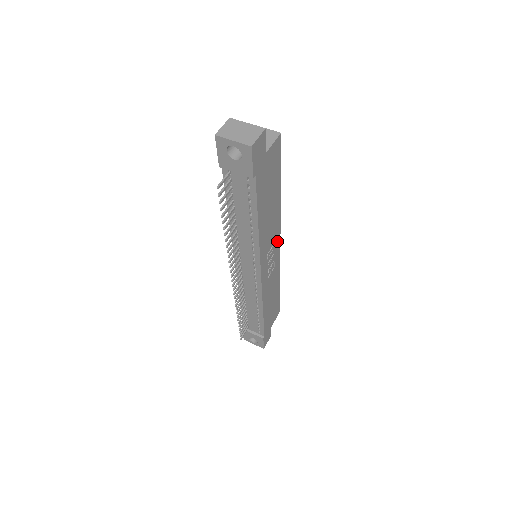
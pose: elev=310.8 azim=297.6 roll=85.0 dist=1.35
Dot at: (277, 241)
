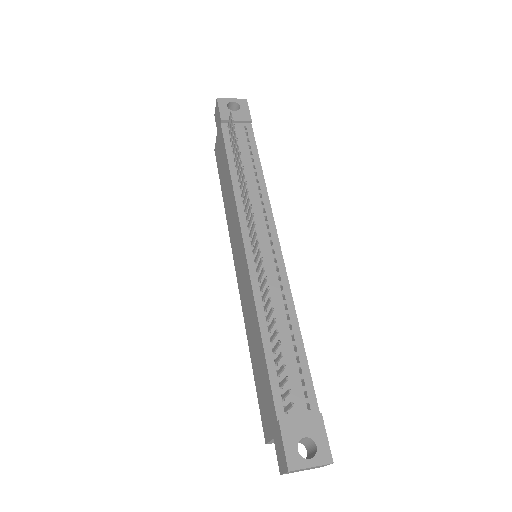
Dot at: occluded
